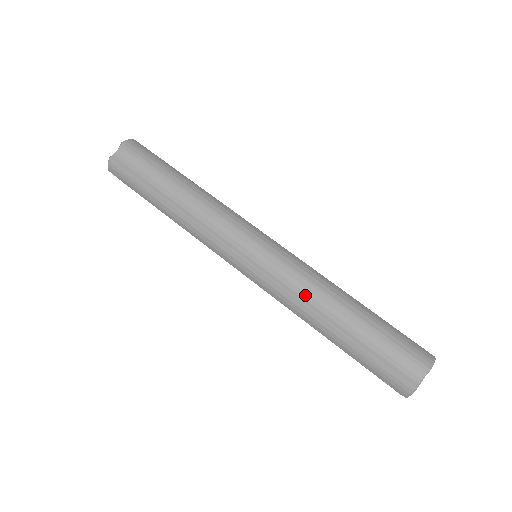
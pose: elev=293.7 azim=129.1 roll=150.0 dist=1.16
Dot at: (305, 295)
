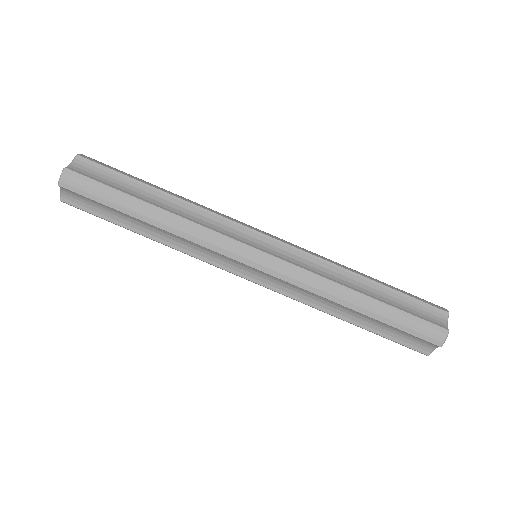
Dot at: (313, 301)
